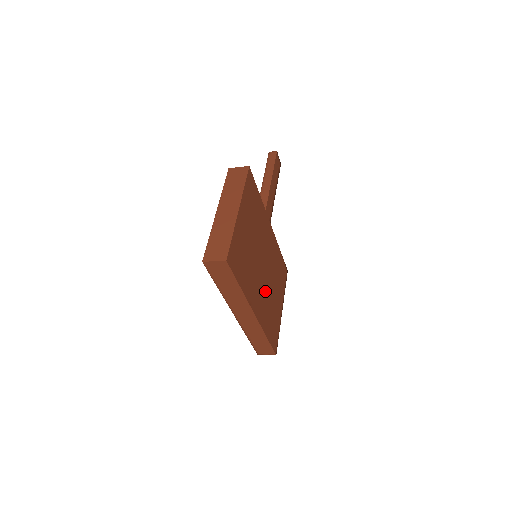
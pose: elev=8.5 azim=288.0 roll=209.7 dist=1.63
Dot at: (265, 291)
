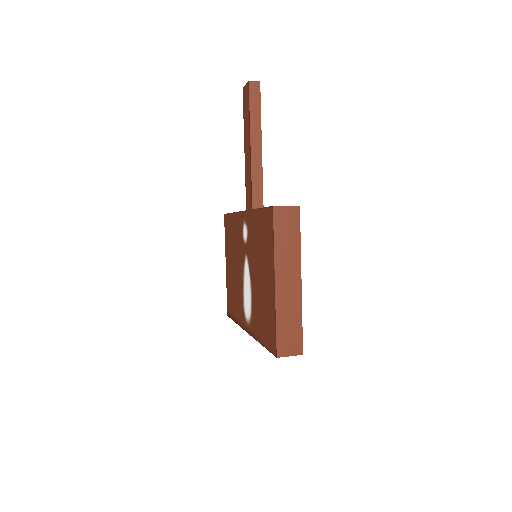
Dot at: occluded
